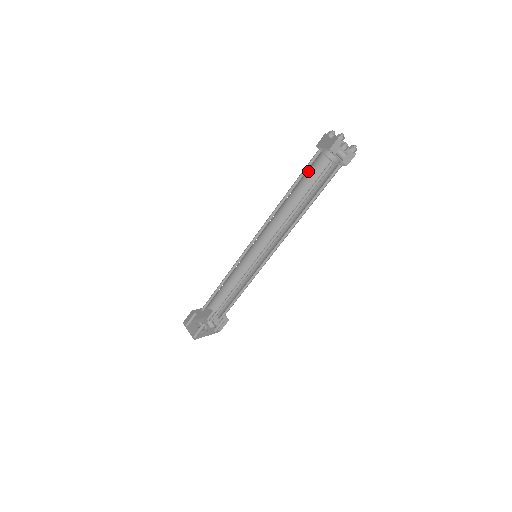
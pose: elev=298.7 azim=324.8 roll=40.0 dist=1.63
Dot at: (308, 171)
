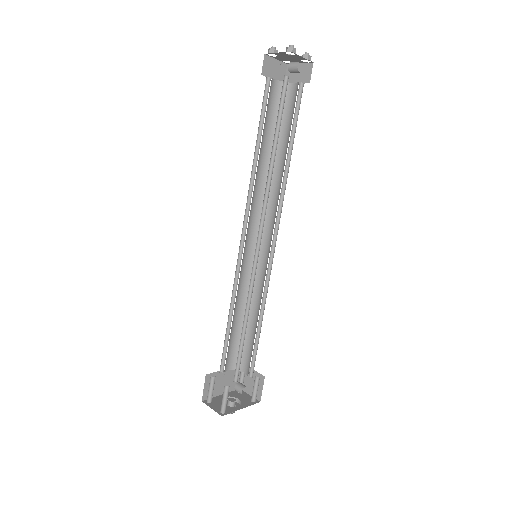
Dot at: (269, 115)
